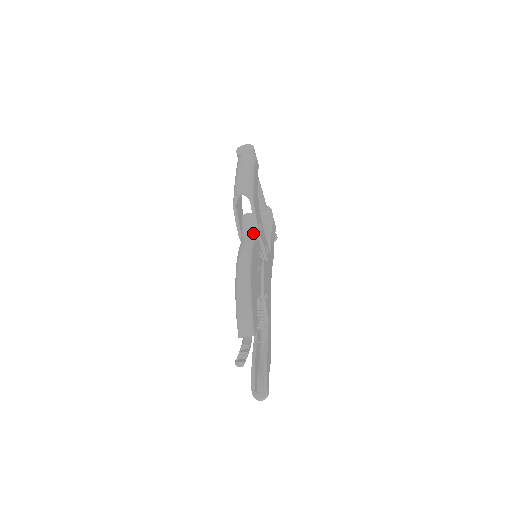
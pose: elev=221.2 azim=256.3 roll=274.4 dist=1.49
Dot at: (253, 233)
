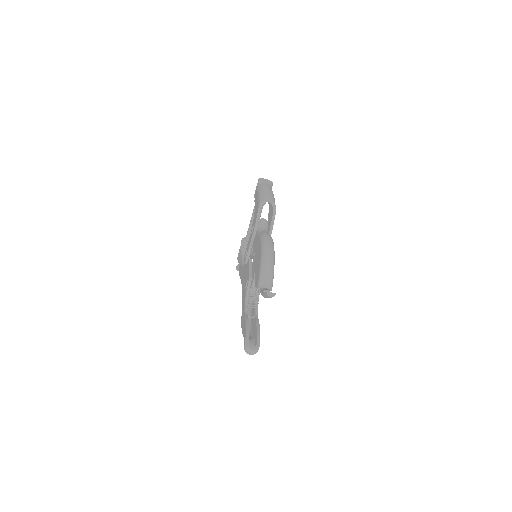
Dot at: (268, 232)
